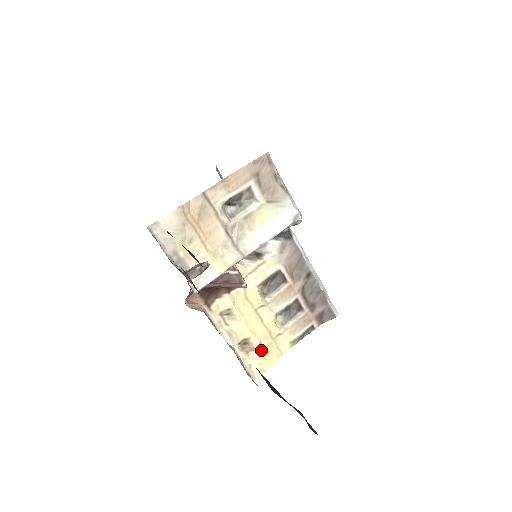
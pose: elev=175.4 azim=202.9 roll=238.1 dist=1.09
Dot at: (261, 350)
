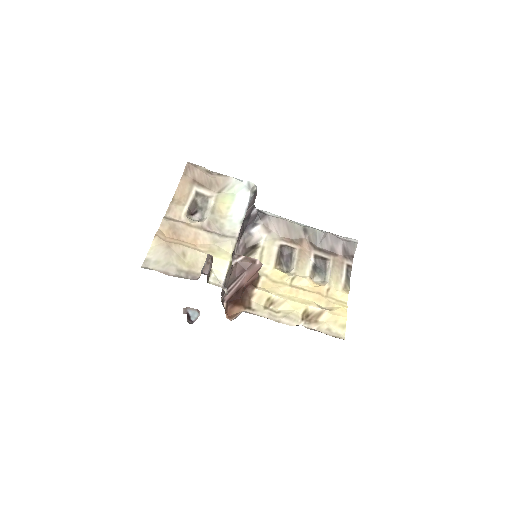
Dot at: (325, 311)
